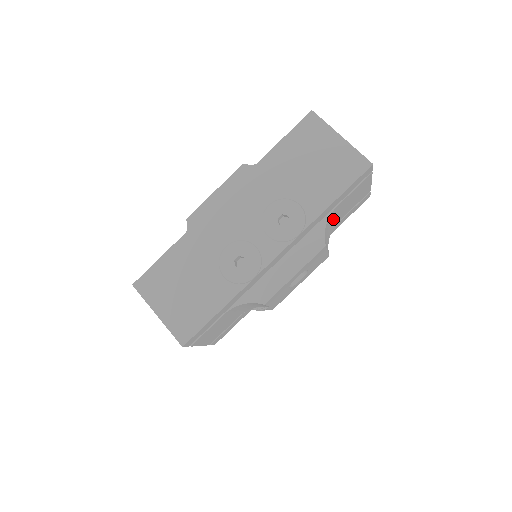
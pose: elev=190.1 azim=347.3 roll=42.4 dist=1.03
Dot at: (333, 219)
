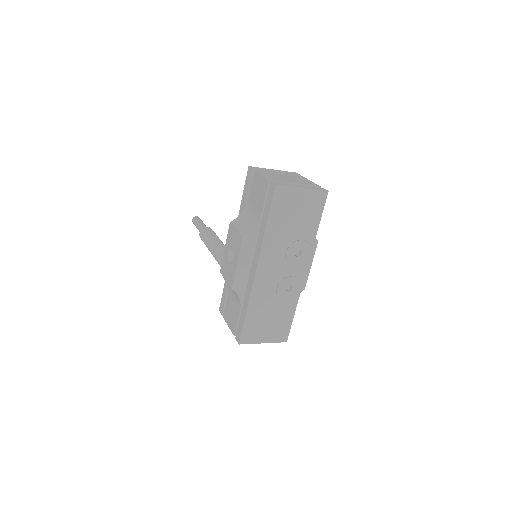
Dot at: occluded
